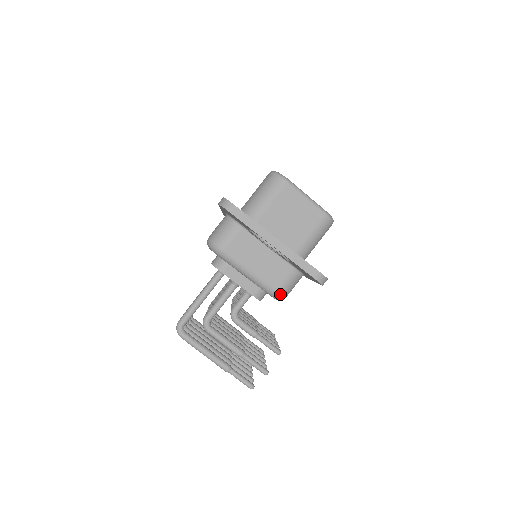
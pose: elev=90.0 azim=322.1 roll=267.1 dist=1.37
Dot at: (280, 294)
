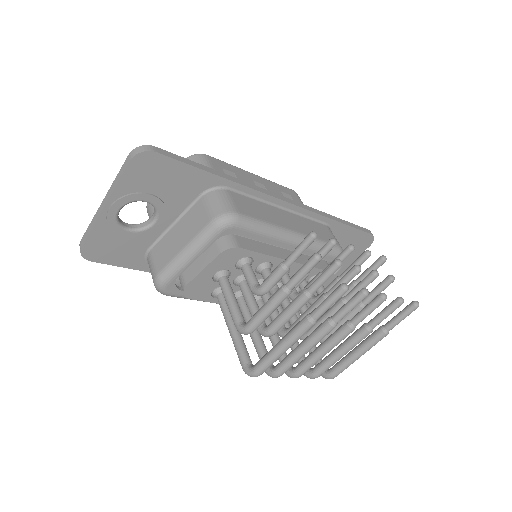
Dot at: (218, 217)
